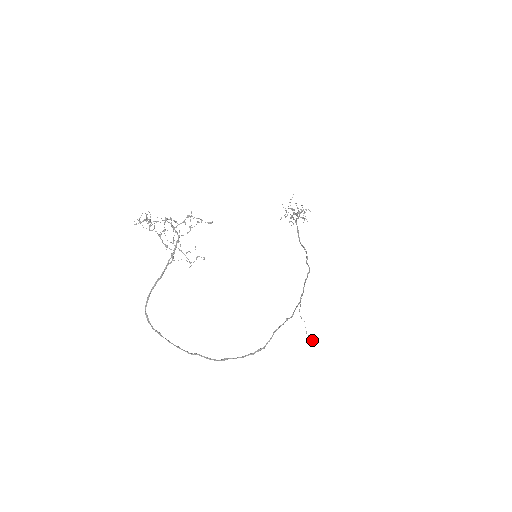
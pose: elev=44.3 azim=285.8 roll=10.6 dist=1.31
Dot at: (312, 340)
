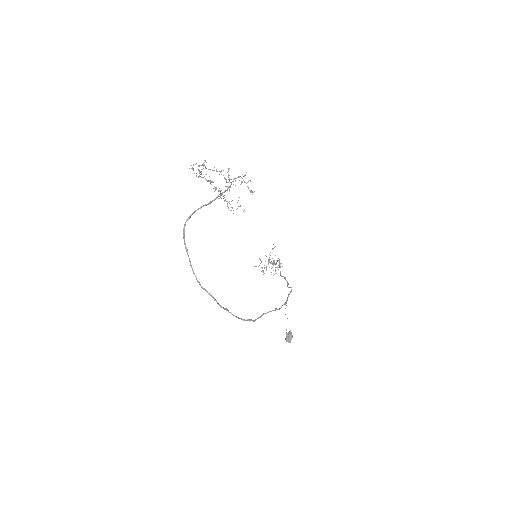
Dot at: (291, 336)
